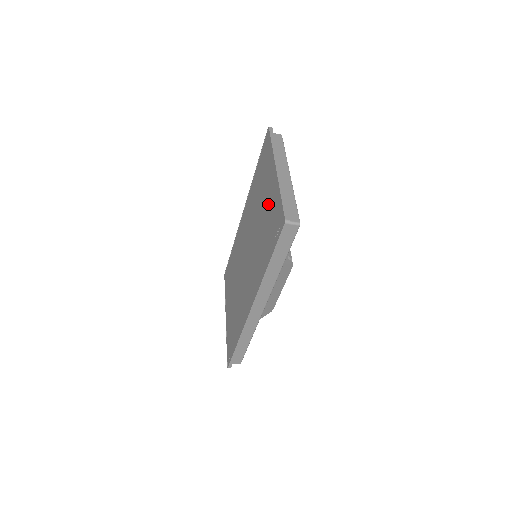
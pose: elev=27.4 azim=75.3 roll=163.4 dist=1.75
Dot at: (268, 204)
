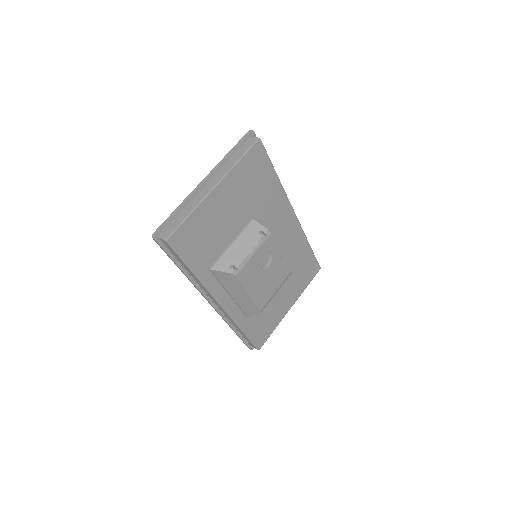
Dot at: occluded
